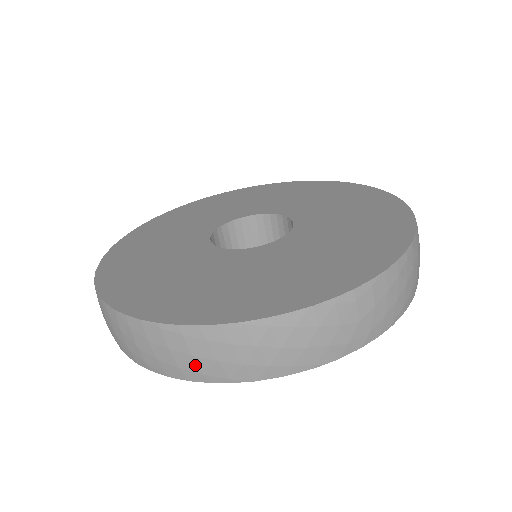
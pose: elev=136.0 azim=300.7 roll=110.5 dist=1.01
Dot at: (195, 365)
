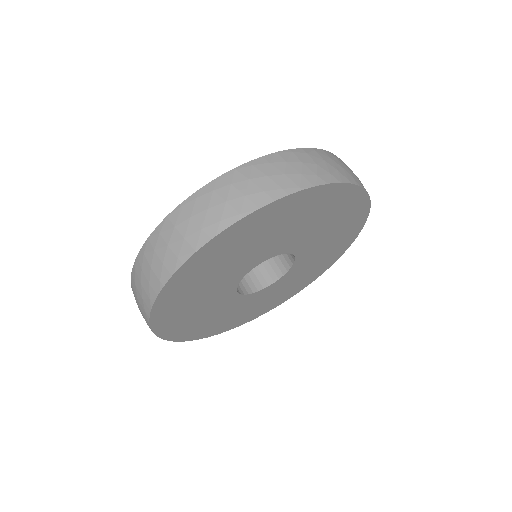
Dot at: (212, 216)
